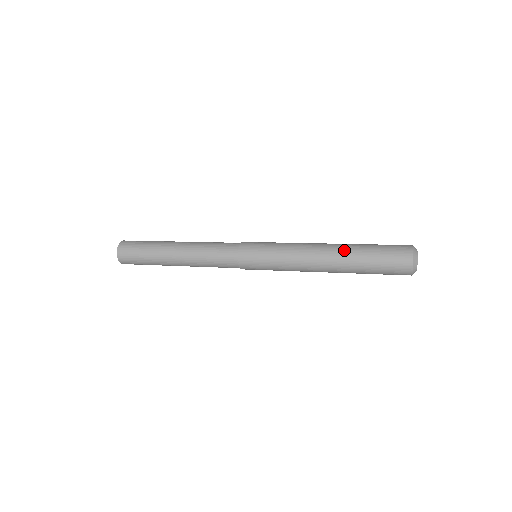
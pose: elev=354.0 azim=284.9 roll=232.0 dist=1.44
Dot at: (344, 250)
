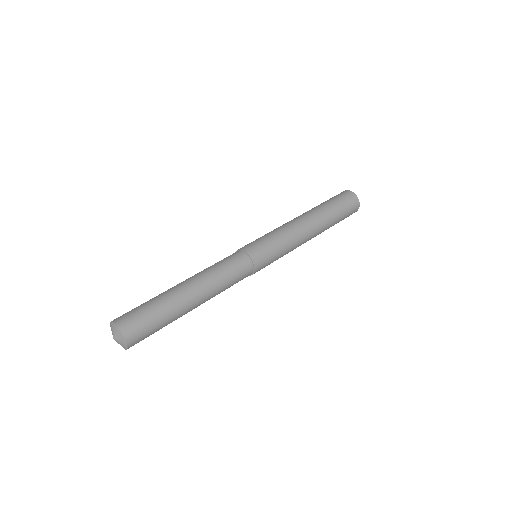
Dot at: (324, 221)
